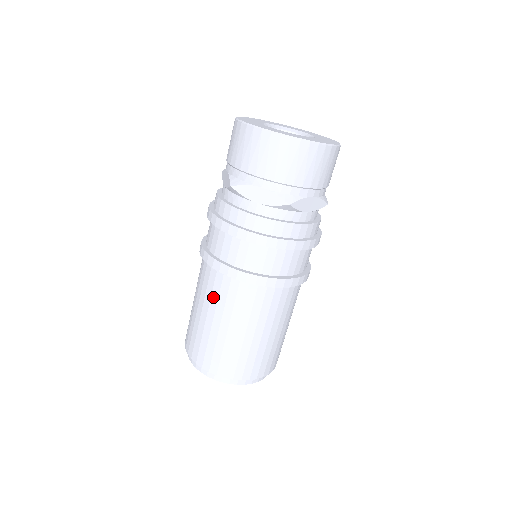
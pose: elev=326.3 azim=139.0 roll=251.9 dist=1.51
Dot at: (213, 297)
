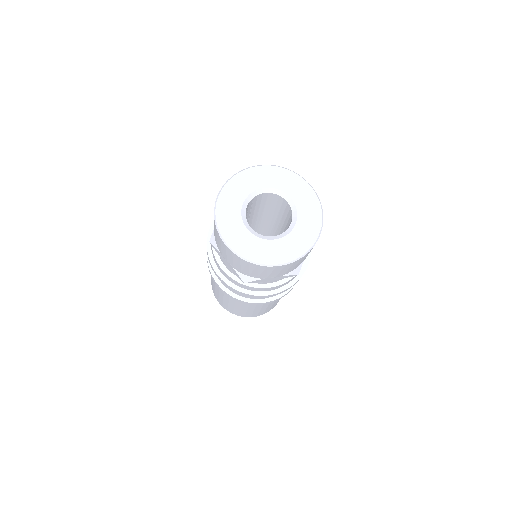
Dot at: (244, 305)
